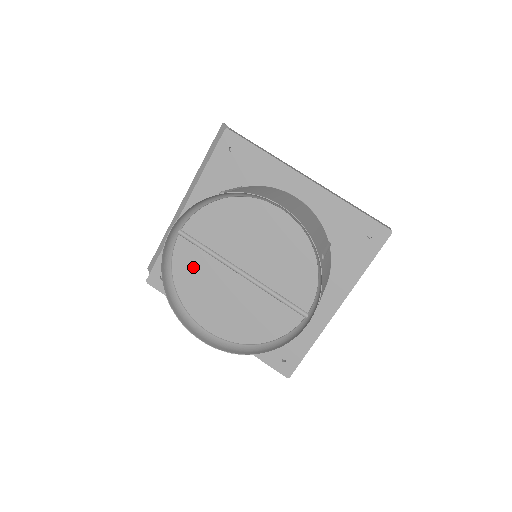
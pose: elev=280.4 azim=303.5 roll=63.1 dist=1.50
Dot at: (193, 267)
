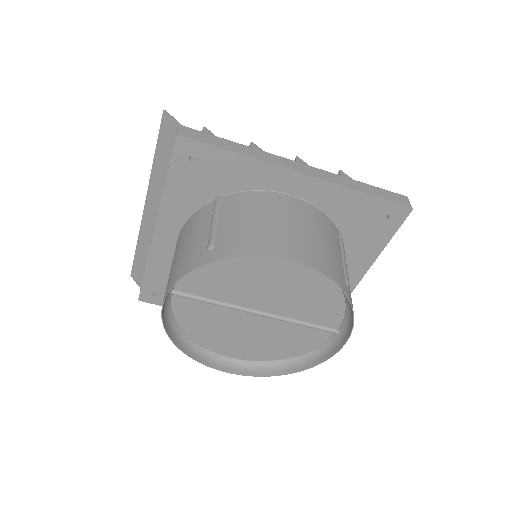
Dot at: (200, 316)
